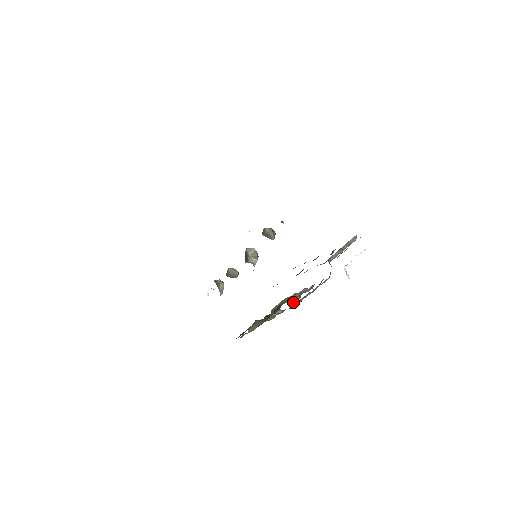
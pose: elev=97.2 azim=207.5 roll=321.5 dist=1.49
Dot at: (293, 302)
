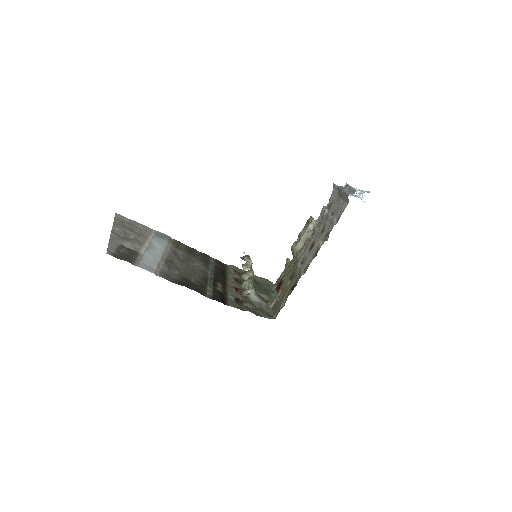
Dot at: occluded
